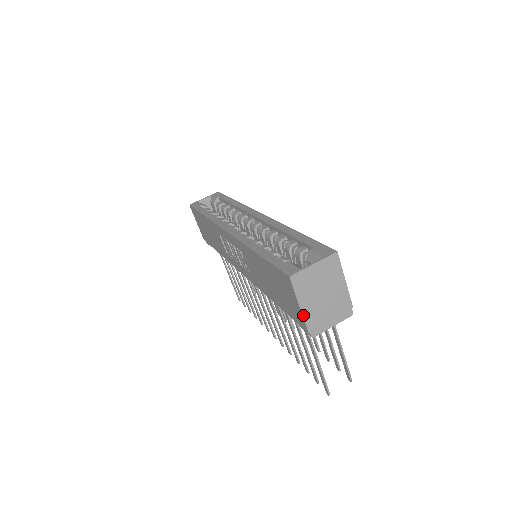
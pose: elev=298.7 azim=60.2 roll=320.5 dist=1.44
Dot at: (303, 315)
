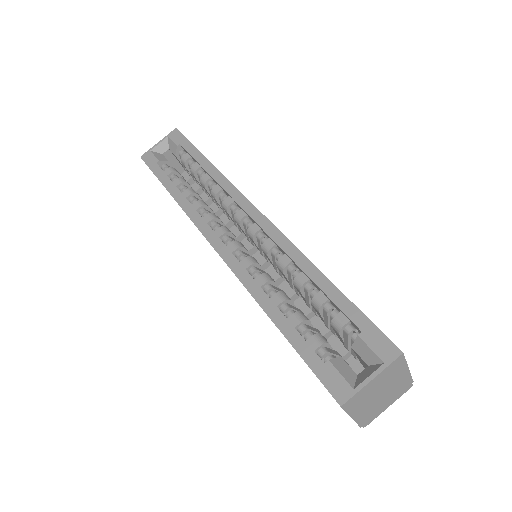
Dot at: (355, 421)
